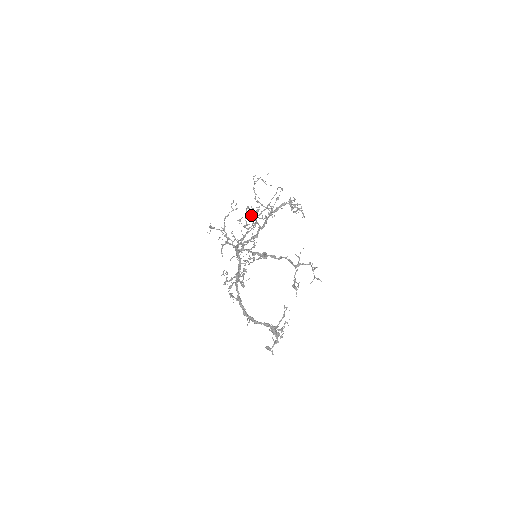
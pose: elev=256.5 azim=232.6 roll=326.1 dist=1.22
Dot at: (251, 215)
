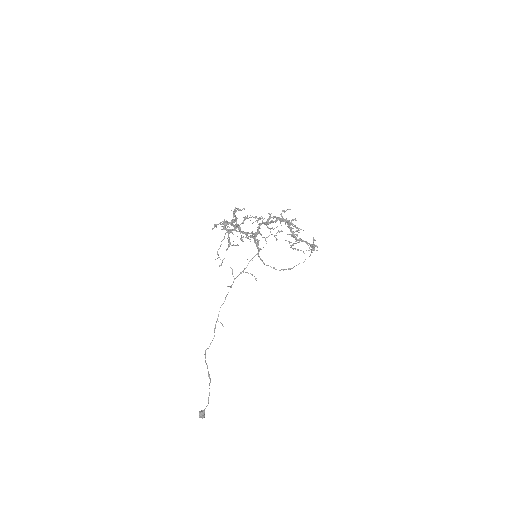
Dot at: occluded
